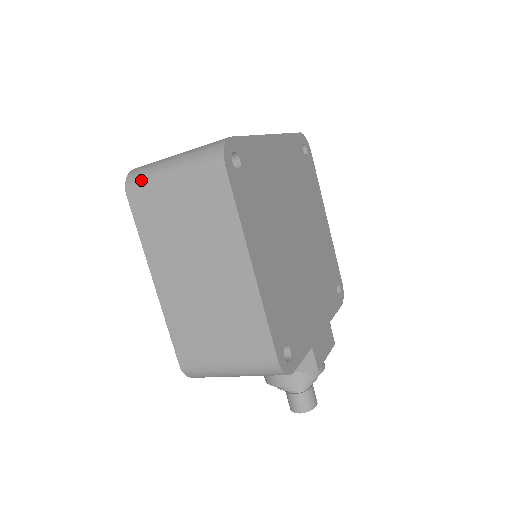
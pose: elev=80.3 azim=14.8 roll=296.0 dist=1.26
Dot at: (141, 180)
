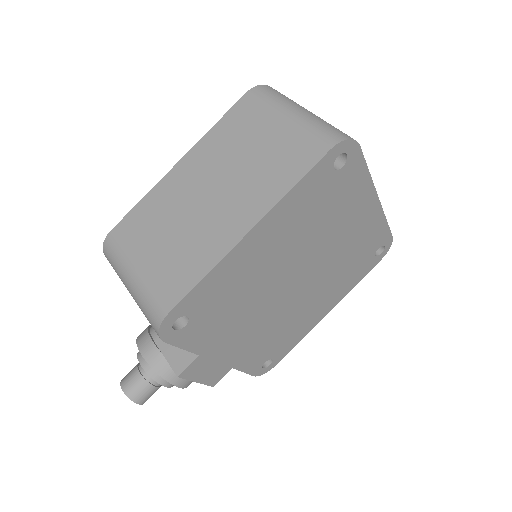
Dot at: (269, 95)
